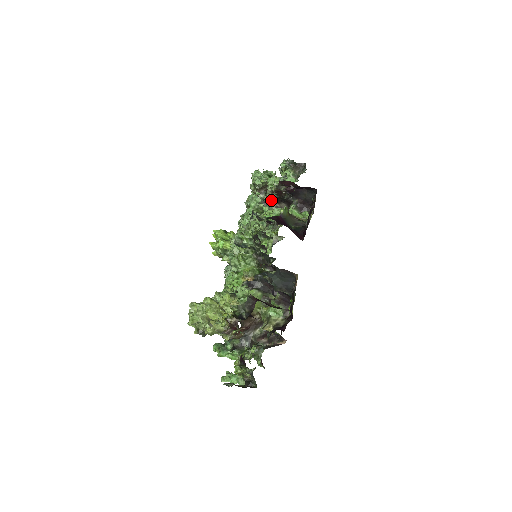
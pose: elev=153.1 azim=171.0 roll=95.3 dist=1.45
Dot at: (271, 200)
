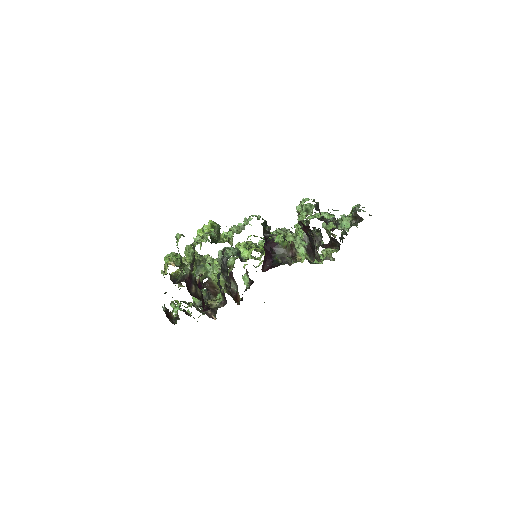
Dot at: occluded
